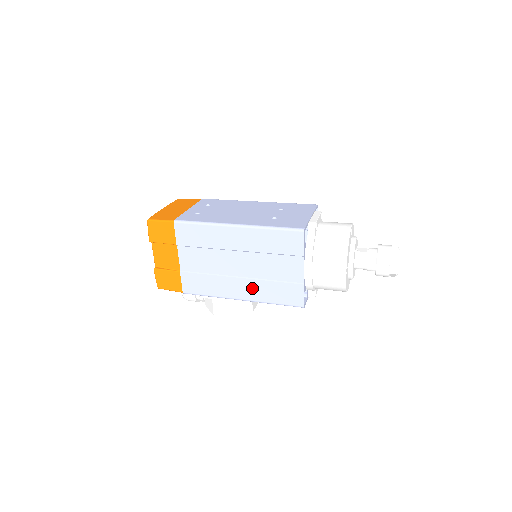
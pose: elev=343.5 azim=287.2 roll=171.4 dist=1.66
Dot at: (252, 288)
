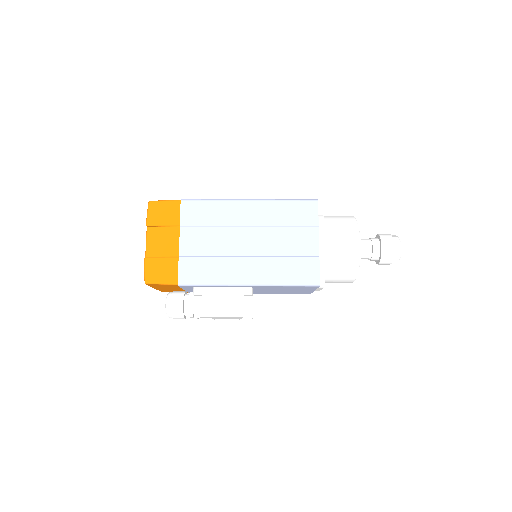
Dot at: (263, 268)
